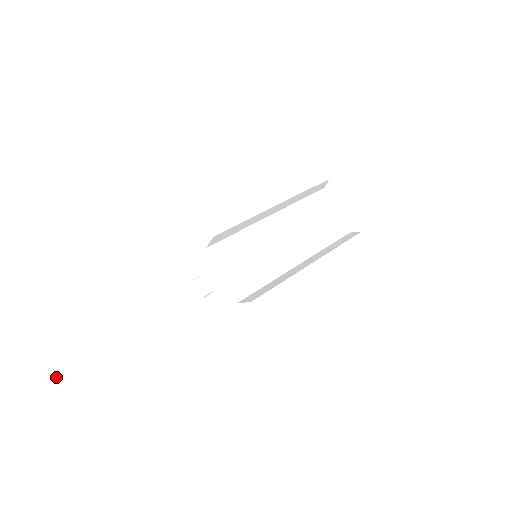
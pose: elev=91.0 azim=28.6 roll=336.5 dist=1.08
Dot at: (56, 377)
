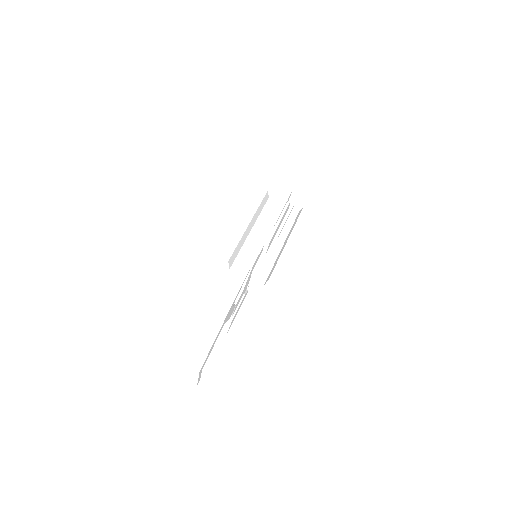
Dot at: (203, 359)
